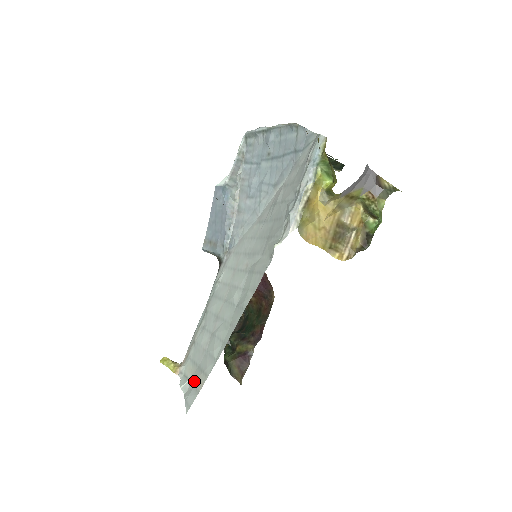
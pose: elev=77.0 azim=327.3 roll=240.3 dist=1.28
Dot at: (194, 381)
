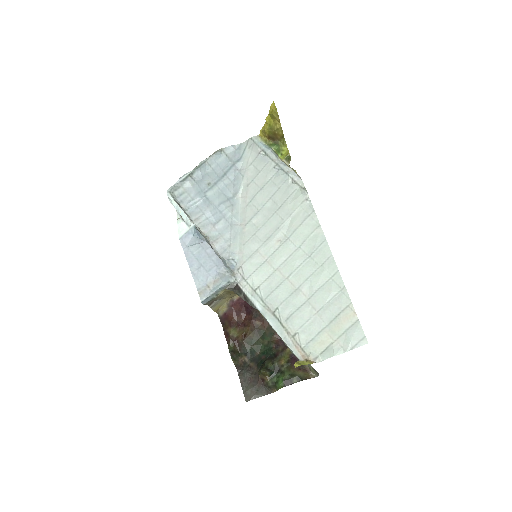
Dot at: (340, 331)
